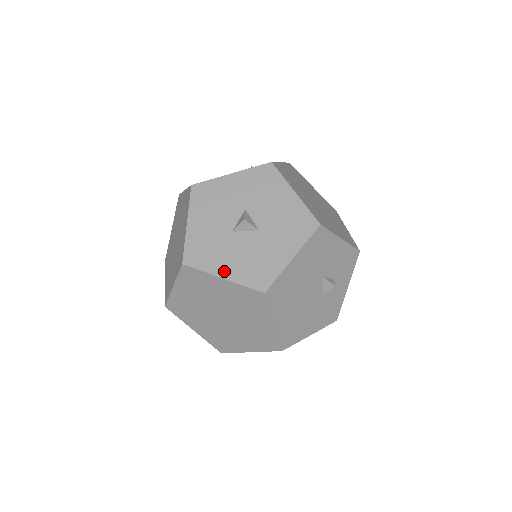
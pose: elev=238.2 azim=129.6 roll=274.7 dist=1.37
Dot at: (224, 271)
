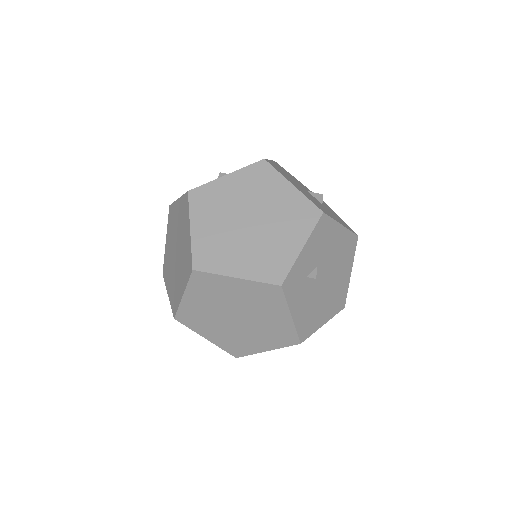
Dot at: (225, 176)
